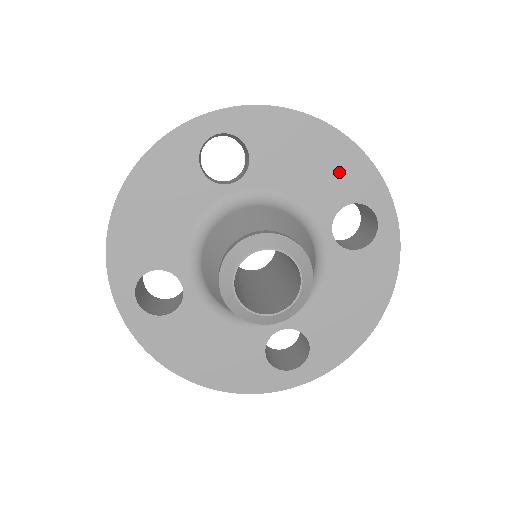
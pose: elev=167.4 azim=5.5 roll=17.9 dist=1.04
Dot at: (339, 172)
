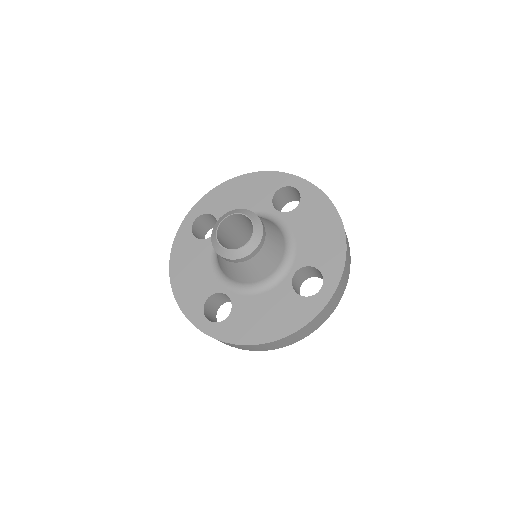
Dot at: (258, 187)
